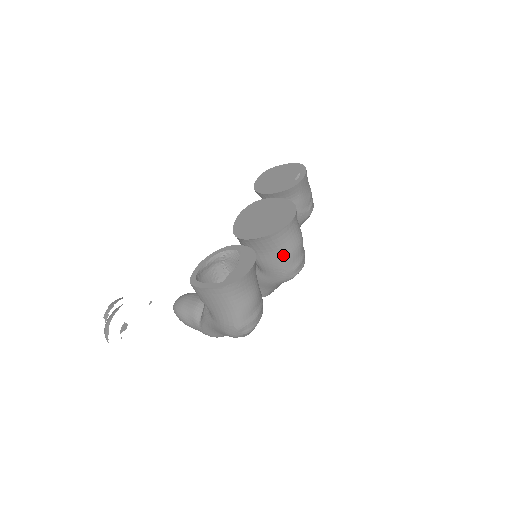
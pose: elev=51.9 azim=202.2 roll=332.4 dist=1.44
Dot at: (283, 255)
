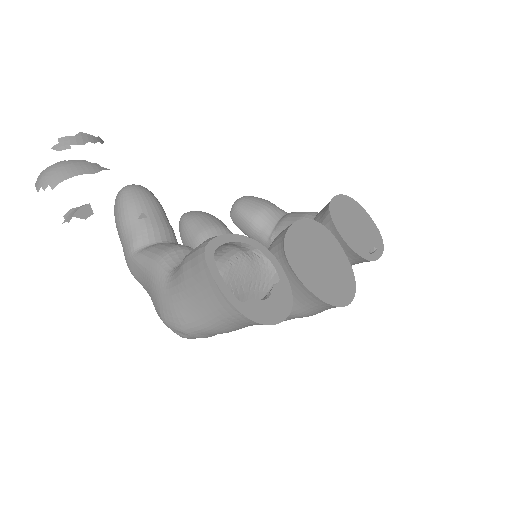
Dot at: occluded
